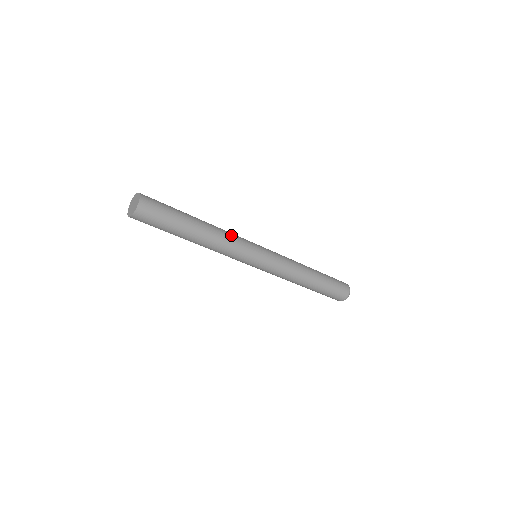
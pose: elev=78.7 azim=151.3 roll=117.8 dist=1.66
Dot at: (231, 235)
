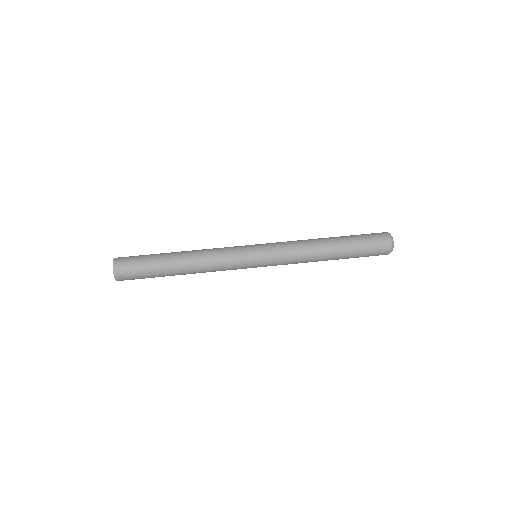
Dot at: (214, 250)
